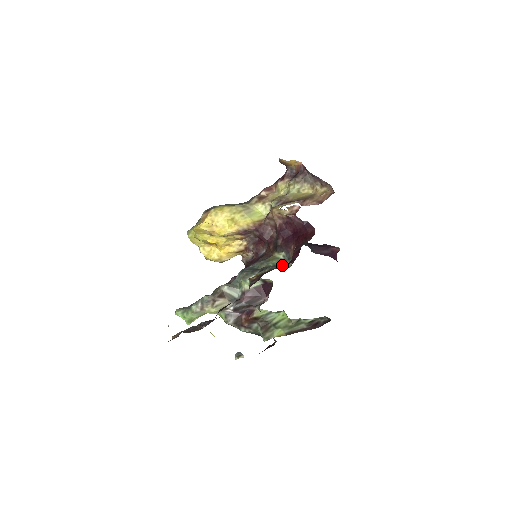
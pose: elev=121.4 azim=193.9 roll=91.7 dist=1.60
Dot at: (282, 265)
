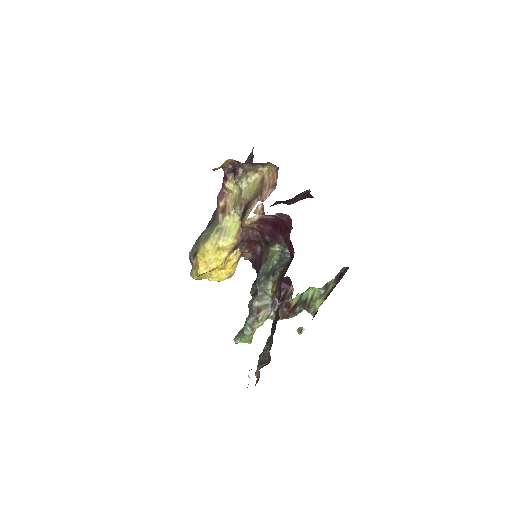
Dot at: (284, 257)
